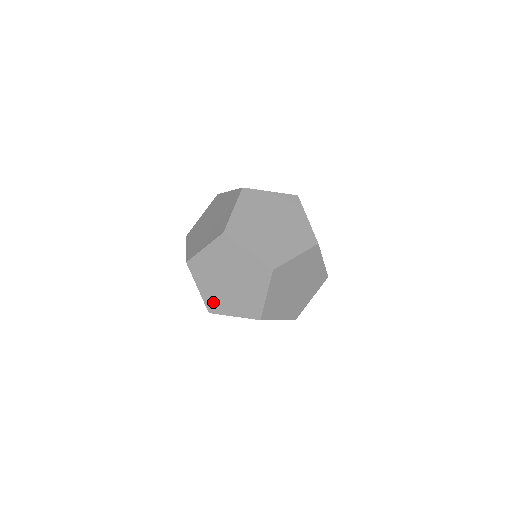
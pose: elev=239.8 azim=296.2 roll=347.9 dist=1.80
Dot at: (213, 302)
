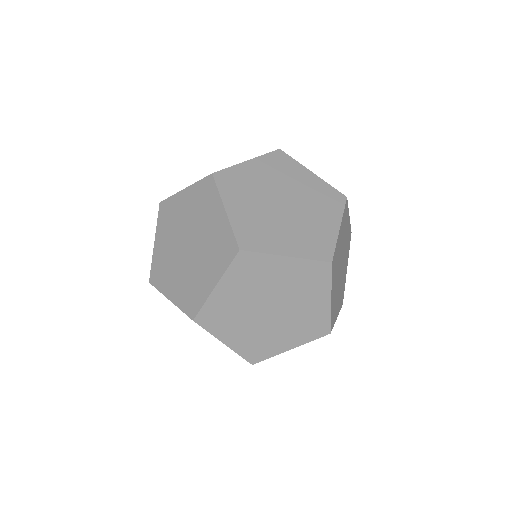
Dot at: occluded
